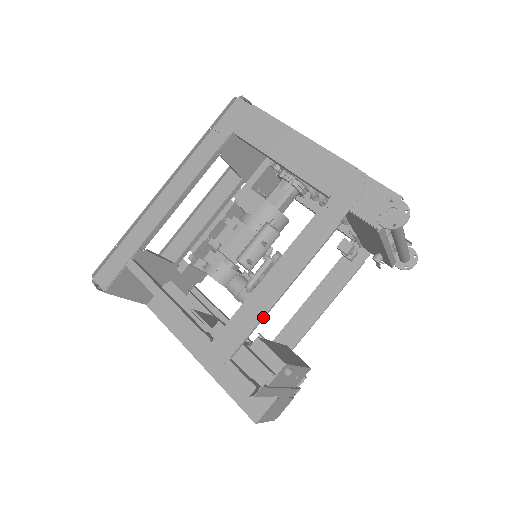
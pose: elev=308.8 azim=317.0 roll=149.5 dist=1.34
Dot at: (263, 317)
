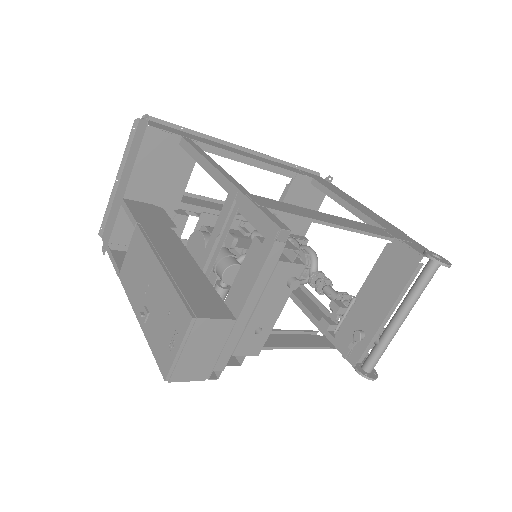
Dot at: (313, 219)
